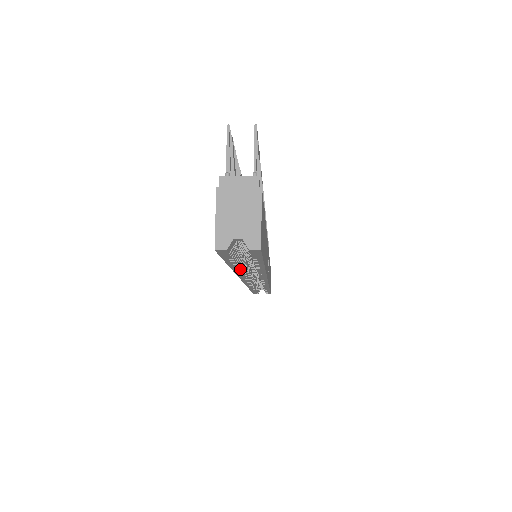
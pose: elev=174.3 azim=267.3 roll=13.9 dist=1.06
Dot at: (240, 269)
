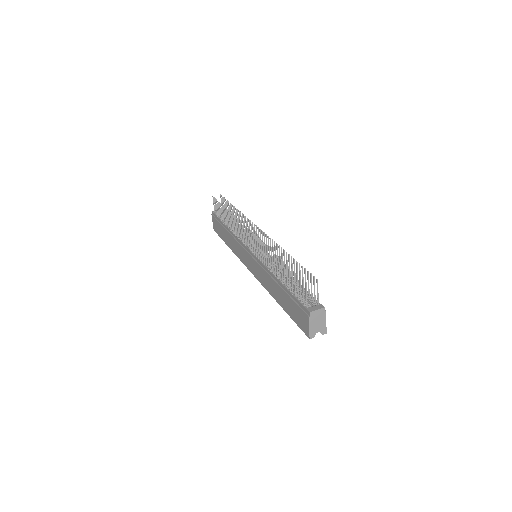
Dot at: occluded
